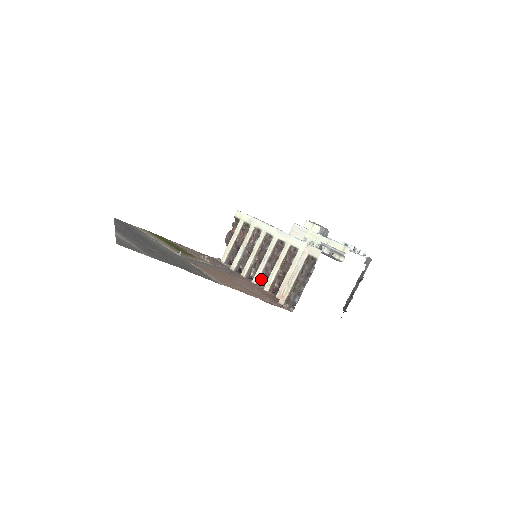
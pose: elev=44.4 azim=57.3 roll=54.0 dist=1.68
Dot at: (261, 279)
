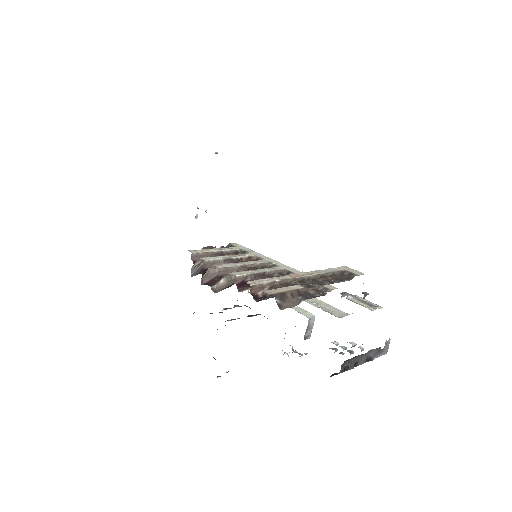
Dot at: (240, 281)
